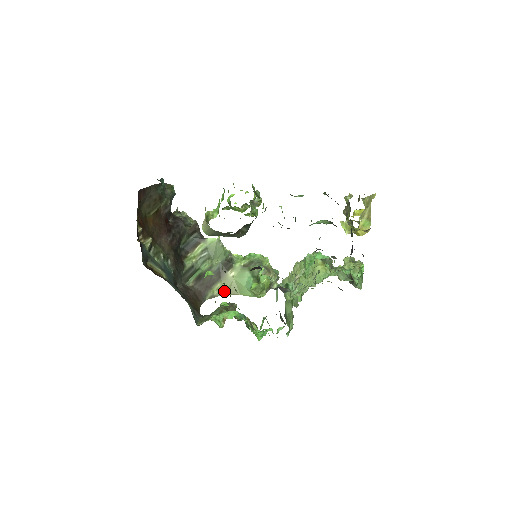
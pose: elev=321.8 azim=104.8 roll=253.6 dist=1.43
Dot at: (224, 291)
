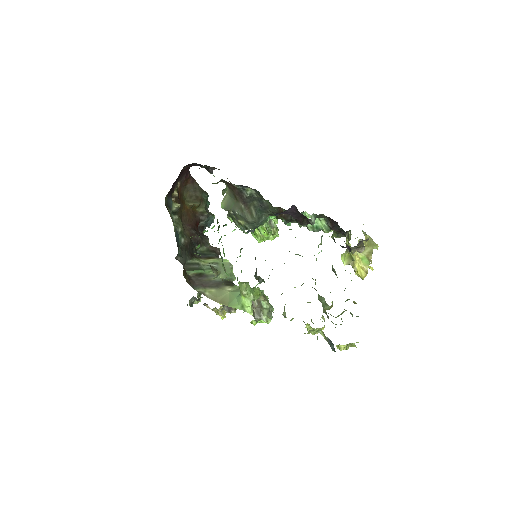
Dot at: (215, 297)
